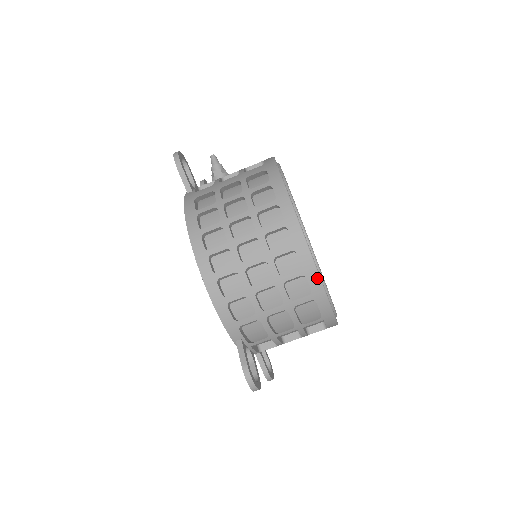
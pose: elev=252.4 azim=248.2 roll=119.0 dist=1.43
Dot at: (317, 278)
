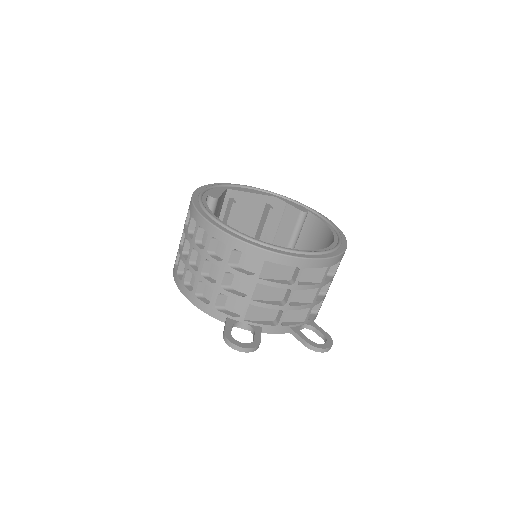
Dot at: (219, 232)
